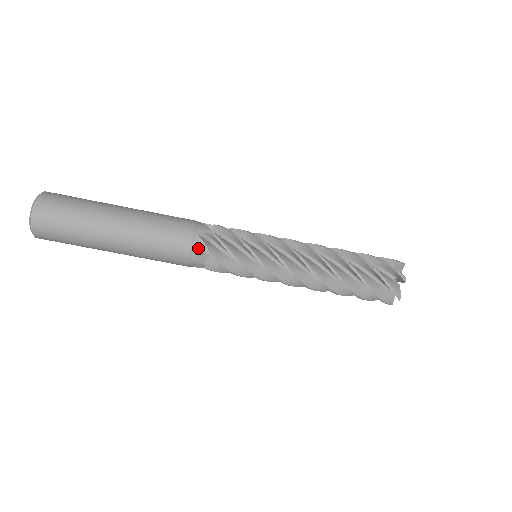
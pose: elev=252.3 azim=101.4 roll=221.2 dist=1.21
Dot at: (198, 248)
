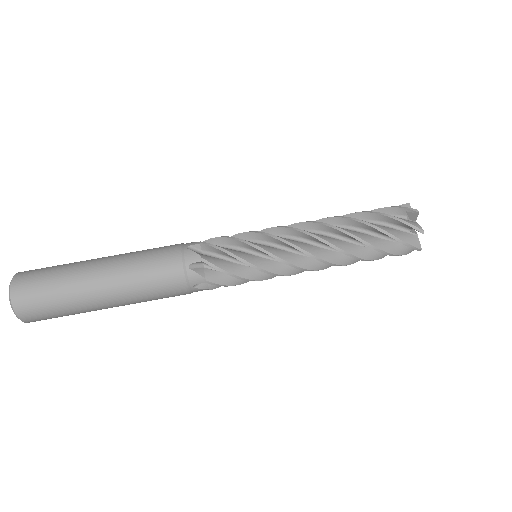
Dot at: (190, 259)
